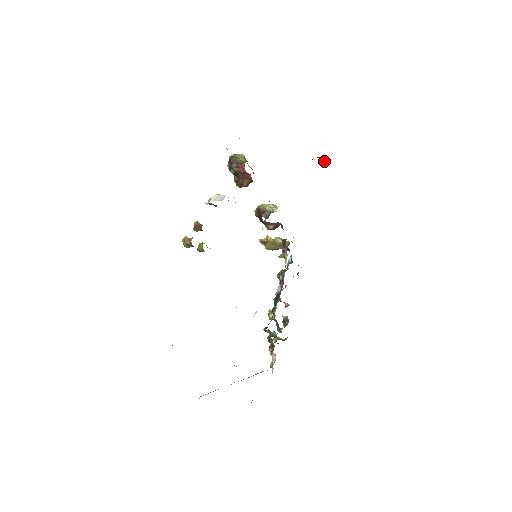
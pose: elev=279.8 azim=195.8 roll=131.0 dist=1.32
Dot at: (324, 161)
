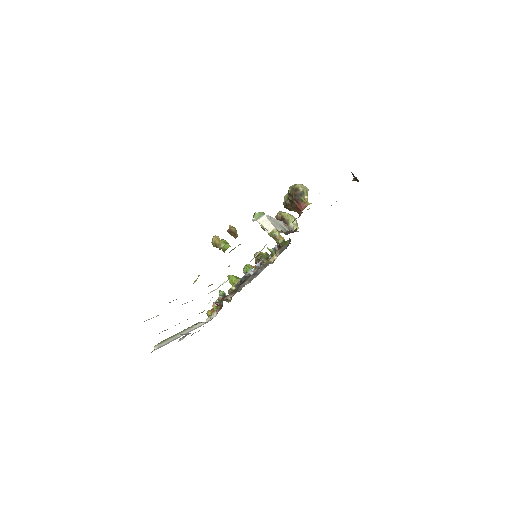
Dot at: (354, 179)
